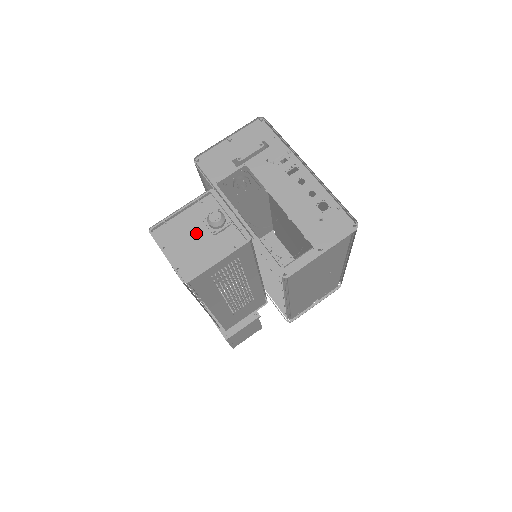
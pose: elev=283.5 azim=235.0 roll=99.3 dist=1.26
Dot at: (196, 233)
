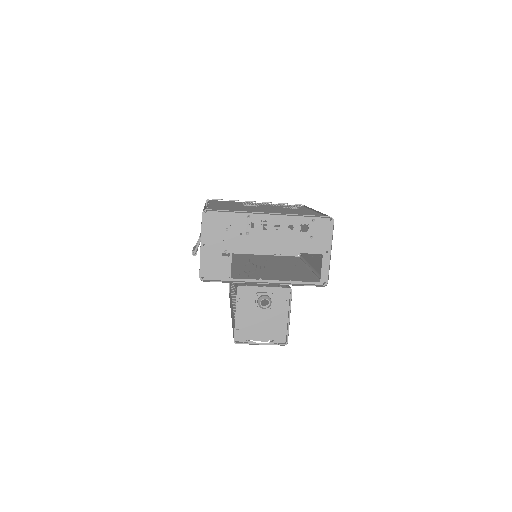
Dot at: (258, 316)
